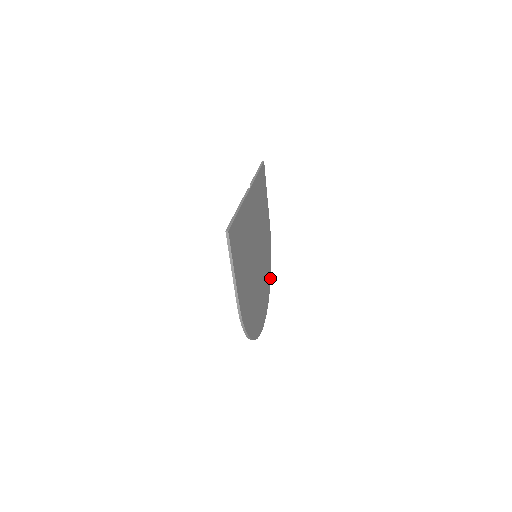
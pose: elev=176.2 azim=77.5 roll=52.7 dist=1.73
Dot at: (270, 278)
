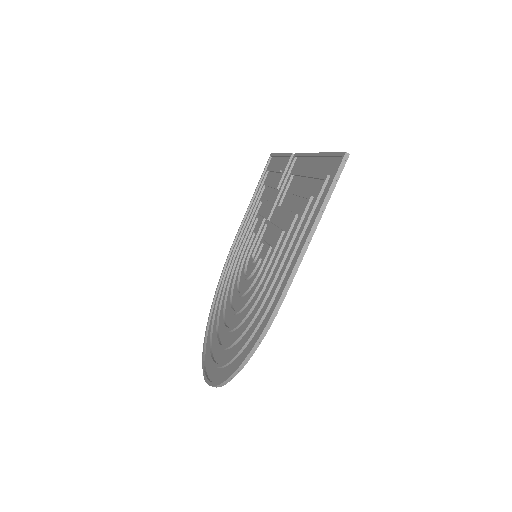
Dot at: (212, 314)
